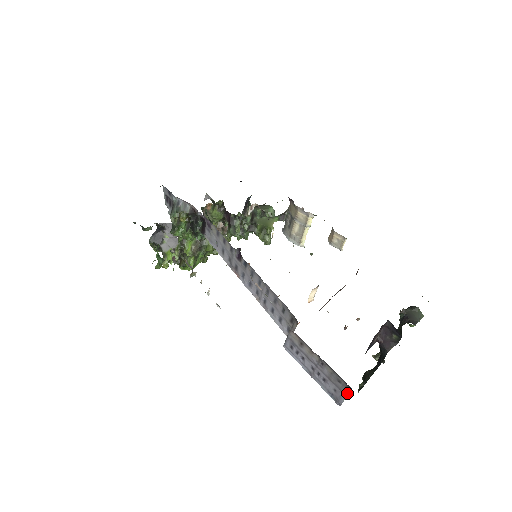
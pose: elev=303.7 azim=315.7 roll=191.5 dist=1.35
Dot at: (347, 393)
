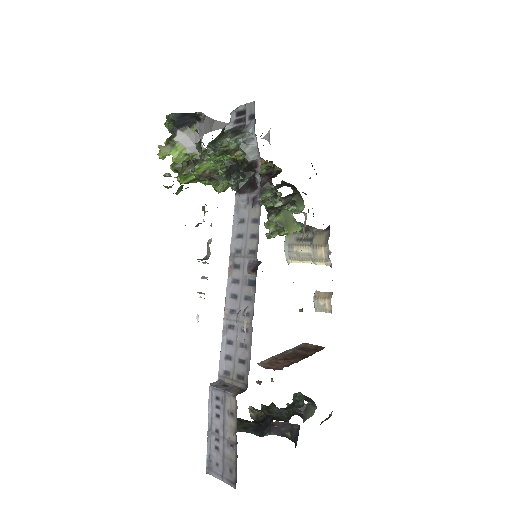
Dot at: (227, 482)
